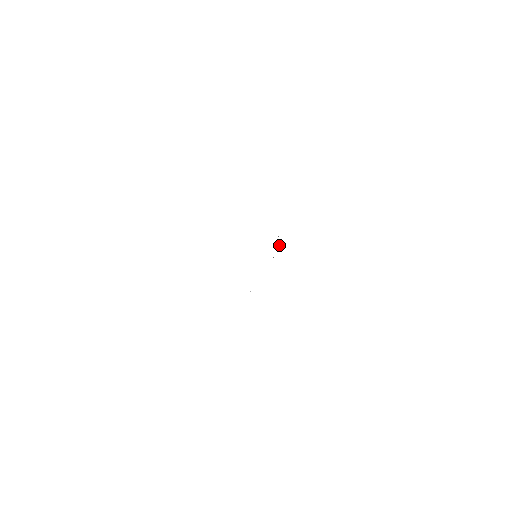
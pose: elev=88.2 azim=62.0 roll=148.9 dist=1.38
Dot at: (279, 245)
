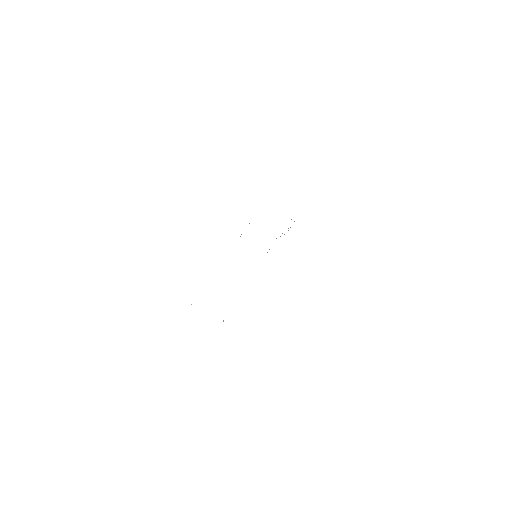
Dot at: occluded
